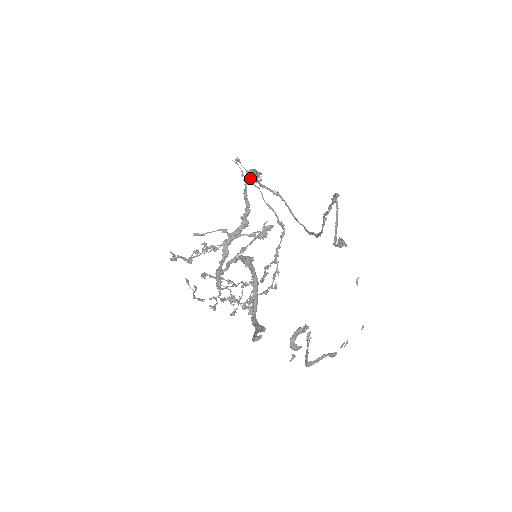
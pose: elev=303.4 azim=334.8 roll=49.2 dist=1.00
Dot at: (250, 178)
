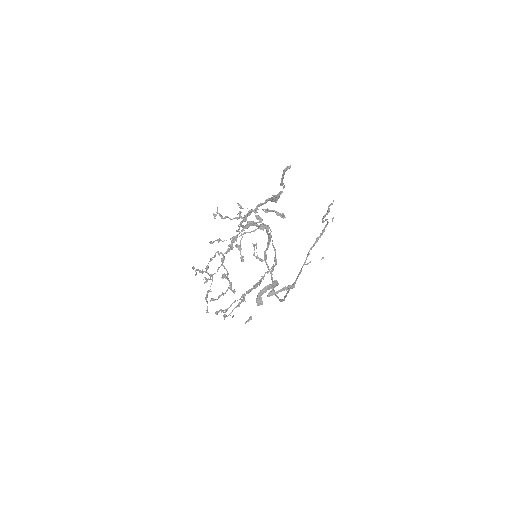
Dot at: occluded
